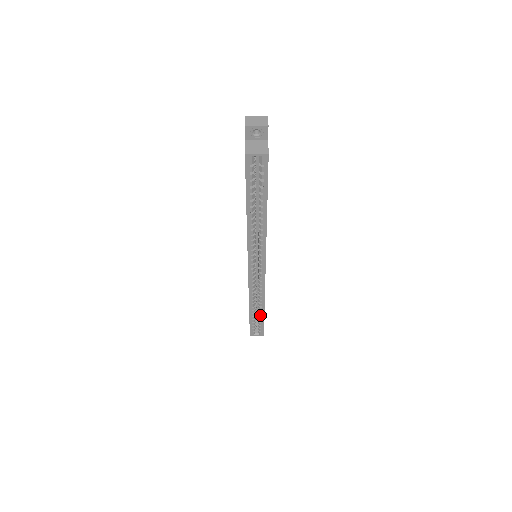
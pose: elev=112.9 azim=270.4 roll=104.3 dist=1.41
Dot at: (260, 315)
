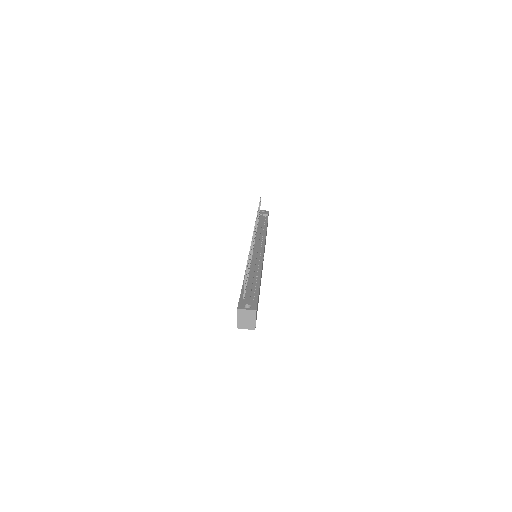
Dot at: occluded
